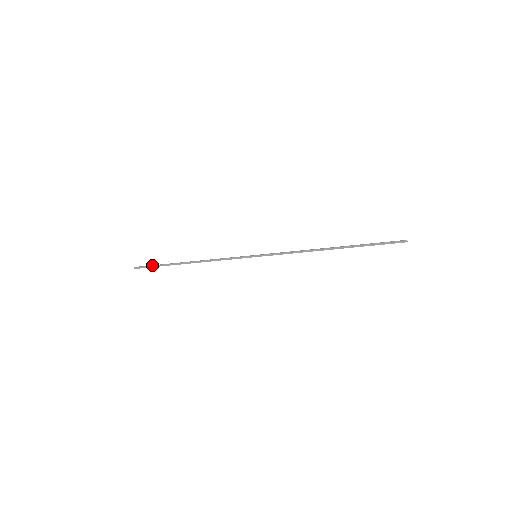
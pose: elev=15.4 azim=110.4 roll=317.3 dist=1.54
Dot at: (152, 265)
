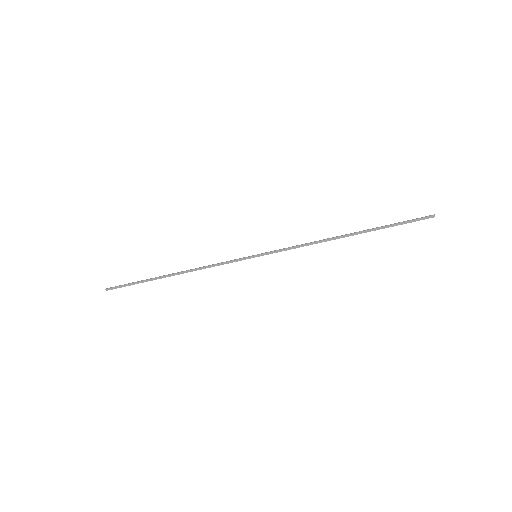
Dot at: (128, 283)
